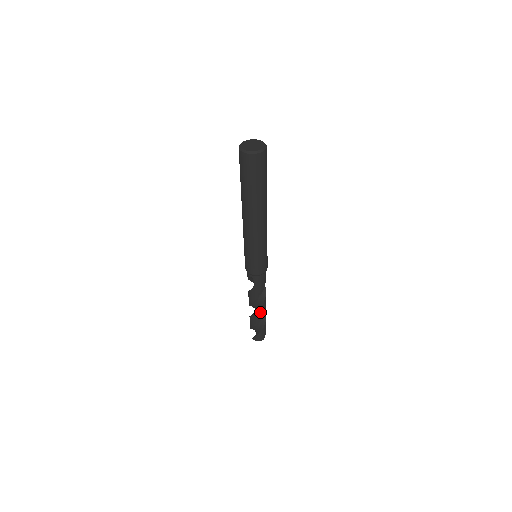
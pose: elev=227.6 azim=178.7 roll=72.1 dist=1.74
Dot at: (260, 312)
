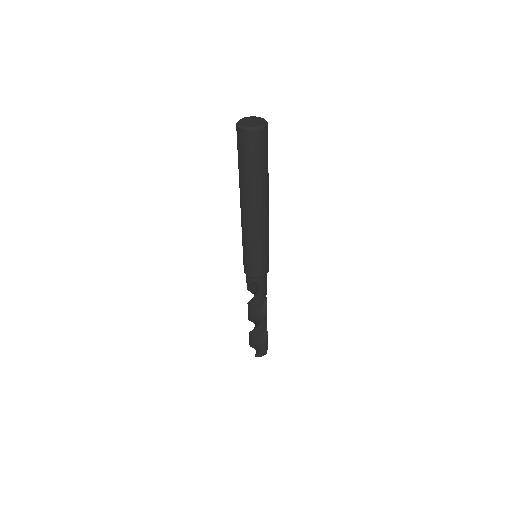
Dot at: (264, 321)
